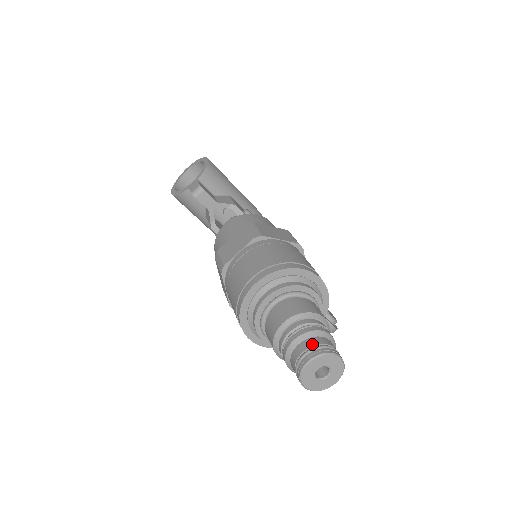
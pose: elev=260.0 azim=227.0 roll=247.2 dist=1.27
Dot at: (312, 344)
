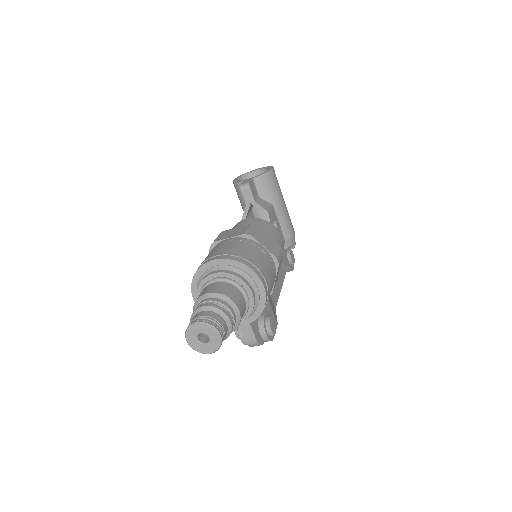
Dot at: (209, 315)
